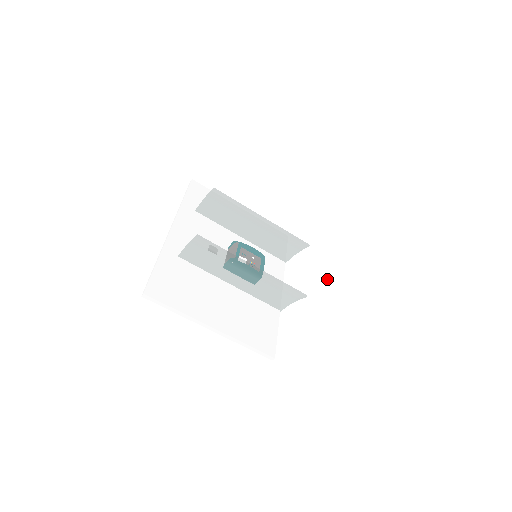
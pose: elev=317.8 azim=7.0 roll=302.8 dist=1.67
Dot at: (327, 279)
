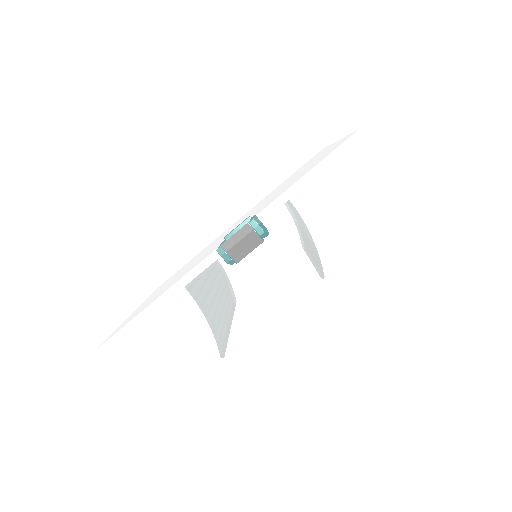
Dot at: (258, 329)
